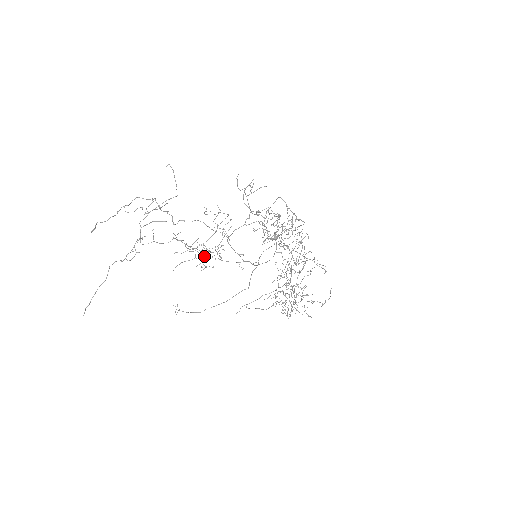
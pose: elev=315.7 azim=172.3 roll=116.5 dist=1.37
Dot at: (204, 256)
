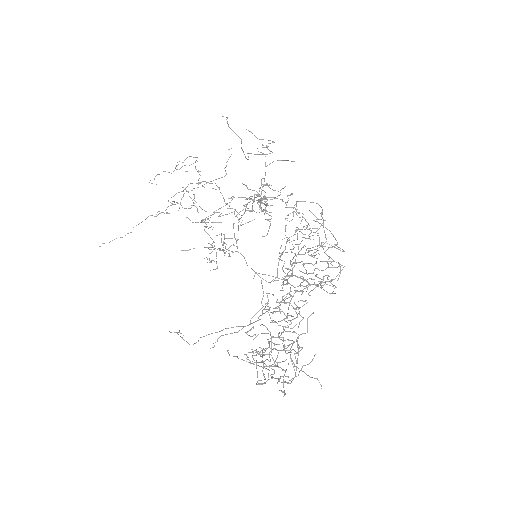
Dot at: occluded
